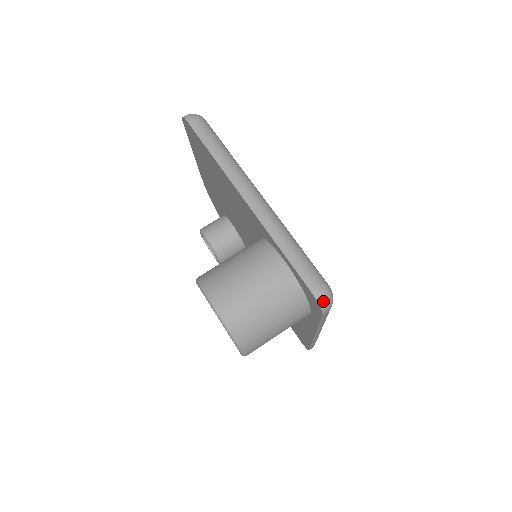
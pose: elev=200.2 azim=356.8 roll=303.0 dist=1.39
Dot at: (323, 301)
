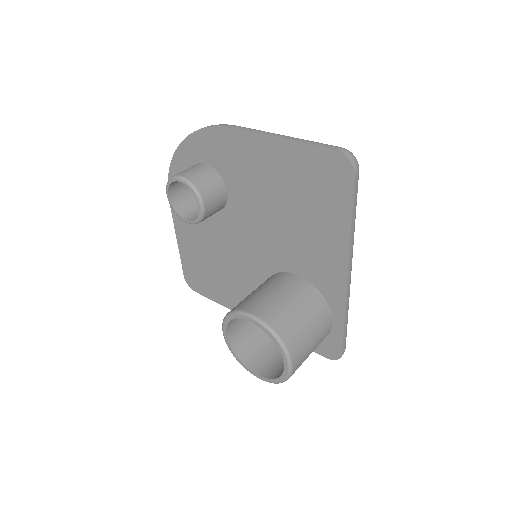
Dot at: (340, 357)
